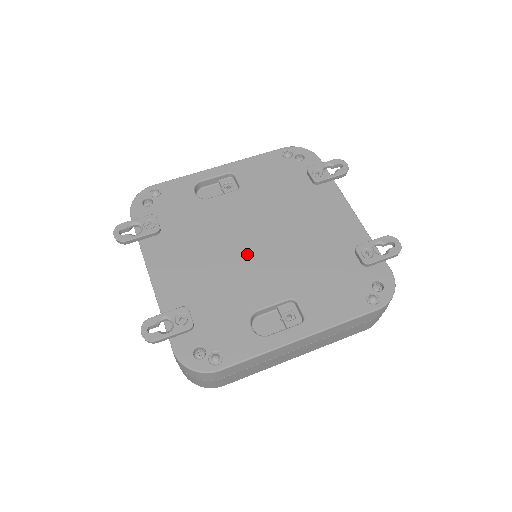
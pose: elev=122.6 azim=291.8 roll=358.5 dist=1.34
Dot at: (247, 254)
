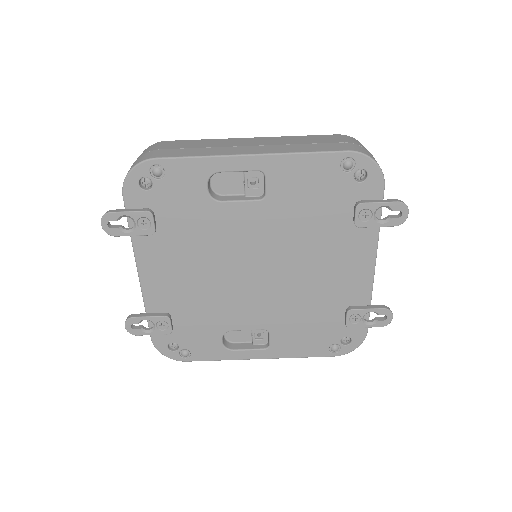
Dot at: (242, 281)
